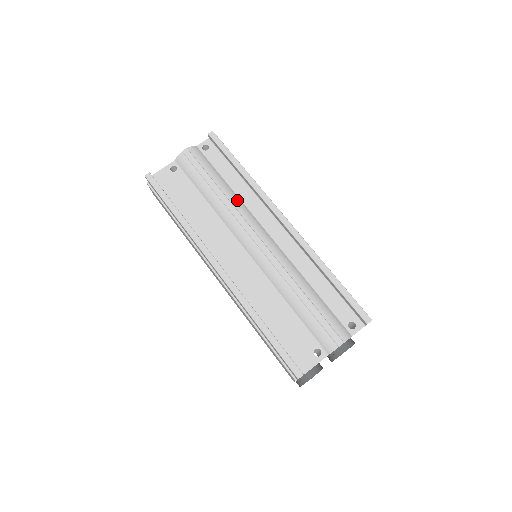
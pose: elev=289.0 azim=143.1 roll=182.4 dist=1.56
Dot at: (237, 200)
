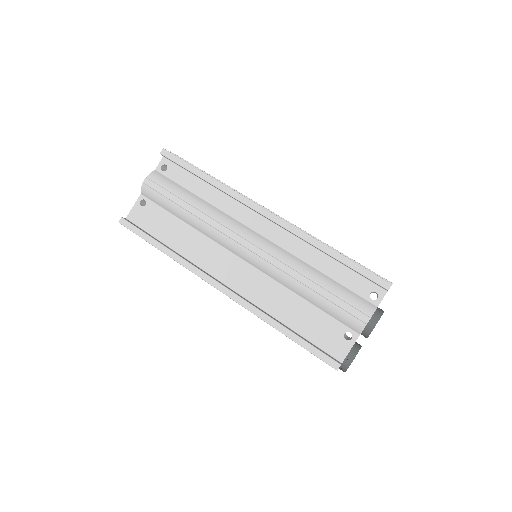
Dot at: (213, 211)
